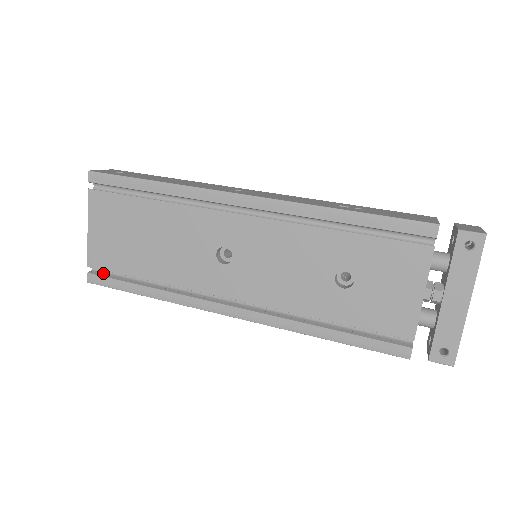
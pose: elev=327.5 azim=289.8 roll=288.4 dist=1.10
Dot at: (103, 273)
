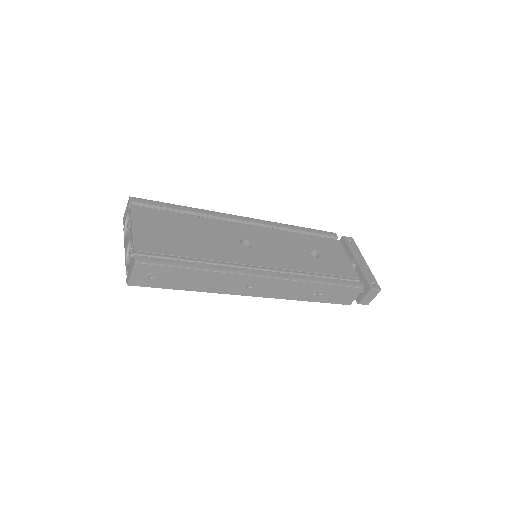
Dot at: occluded
